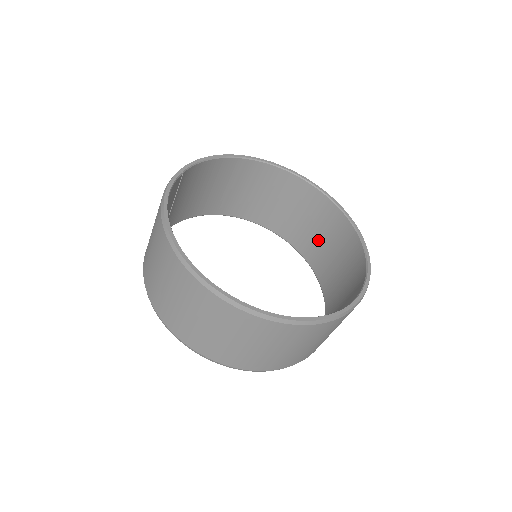
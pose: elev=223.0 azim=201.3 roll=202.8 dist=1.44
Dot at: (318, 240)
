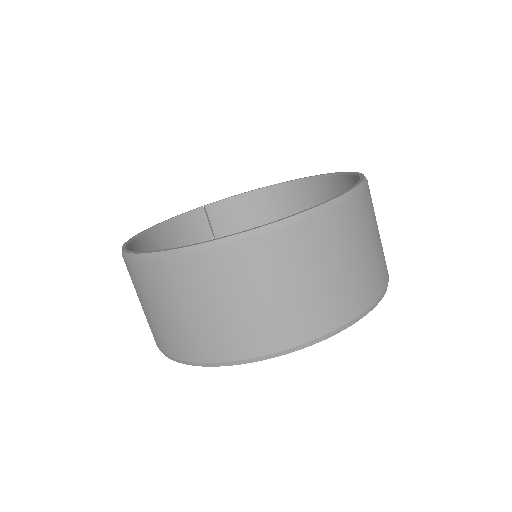
Dot at: occluded
